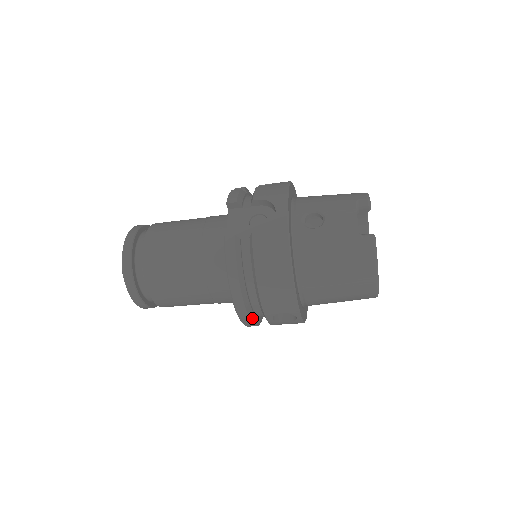
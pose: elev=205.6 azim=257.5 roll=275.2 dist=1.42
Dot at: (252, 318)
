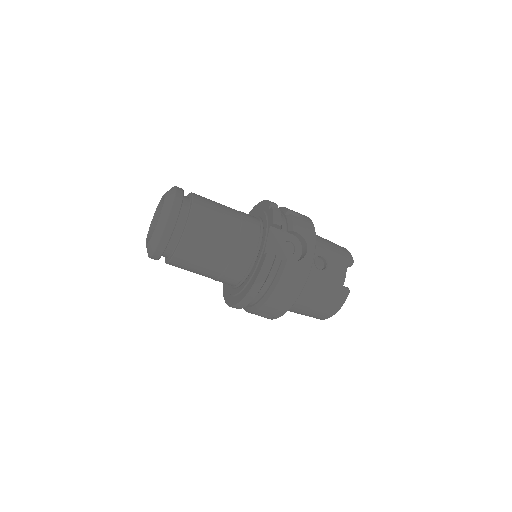
Dot at: occluded
